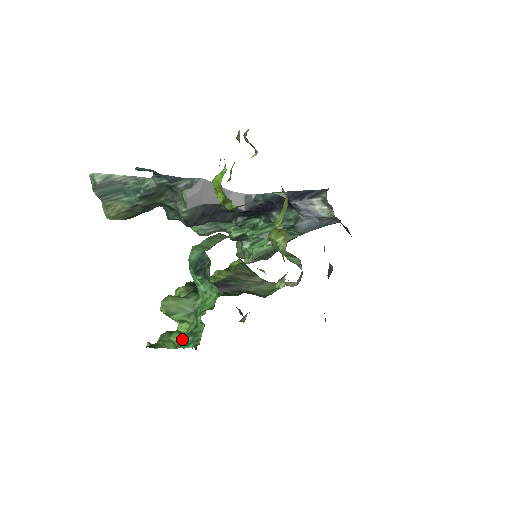
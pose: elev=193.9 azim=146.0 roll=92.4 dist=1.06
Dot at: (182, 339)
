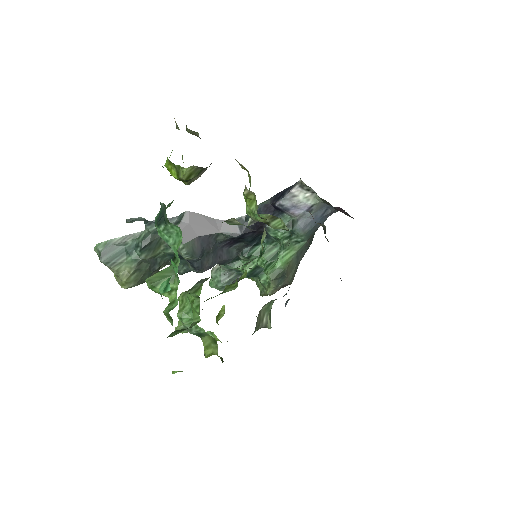
Dot at: (160, 287)
